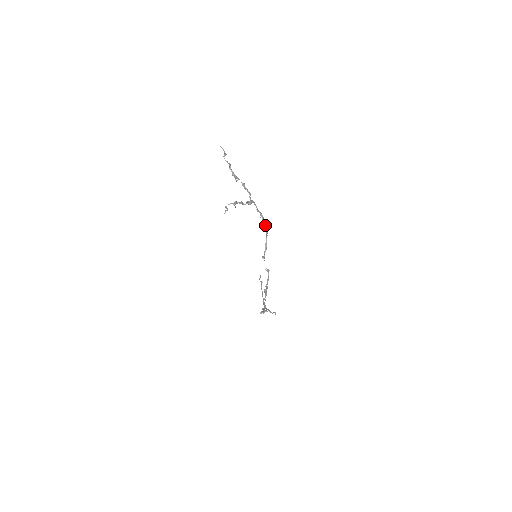
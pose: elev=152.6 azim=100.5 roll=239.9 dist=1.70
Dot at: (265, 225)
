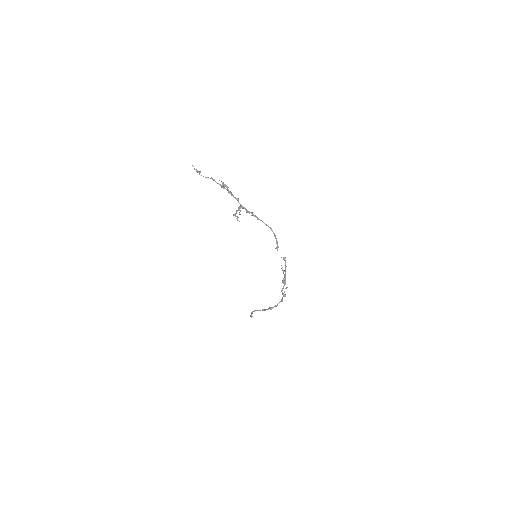
Dot at: (262, 221)
